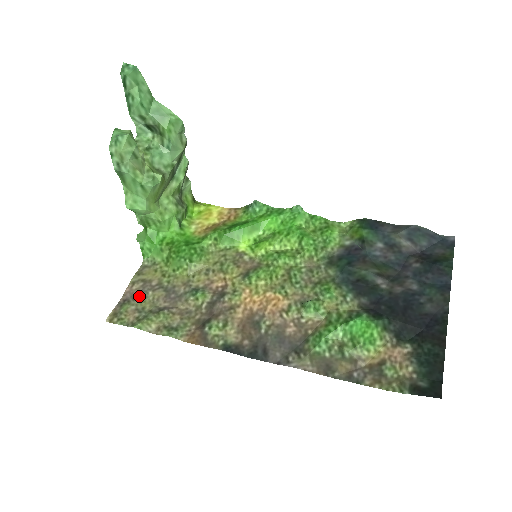
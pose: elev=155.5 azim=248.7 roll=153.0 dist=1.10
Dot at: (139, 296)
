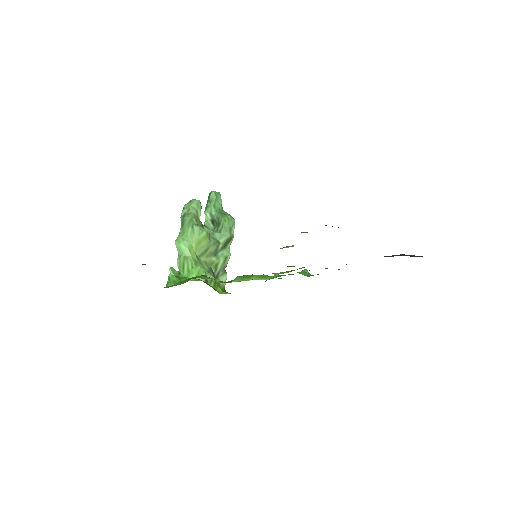
Dot at: occluded
